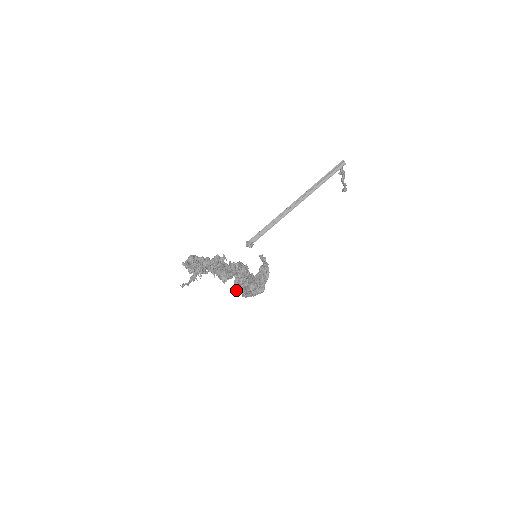
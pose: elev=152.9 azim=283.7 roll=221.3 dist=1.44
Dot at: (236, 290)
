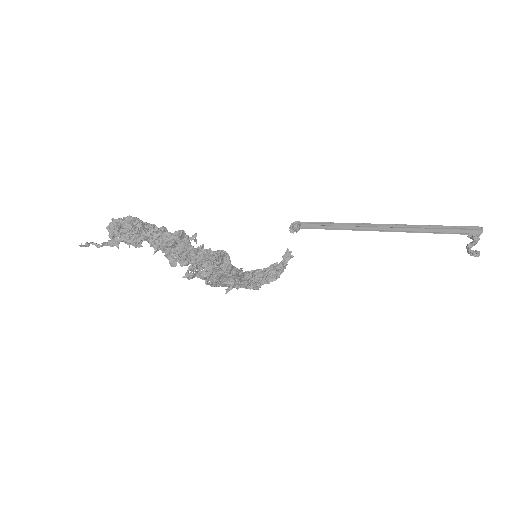
Dot at: (195, 276)
